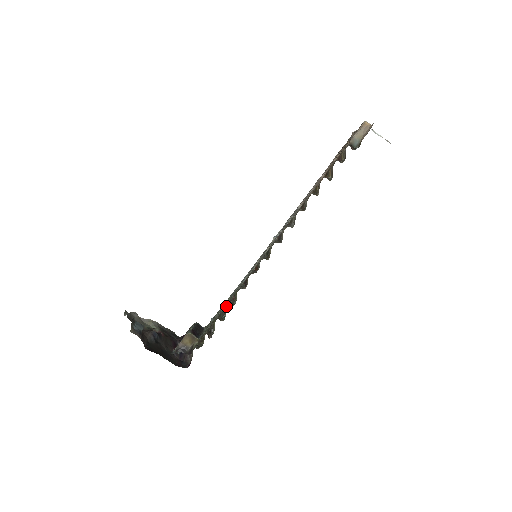
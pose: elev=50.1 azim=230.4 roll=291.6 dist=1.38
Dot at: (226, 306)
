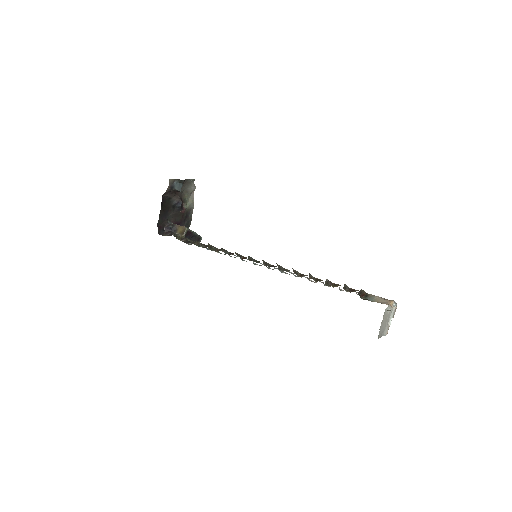
Dot at: occluded
